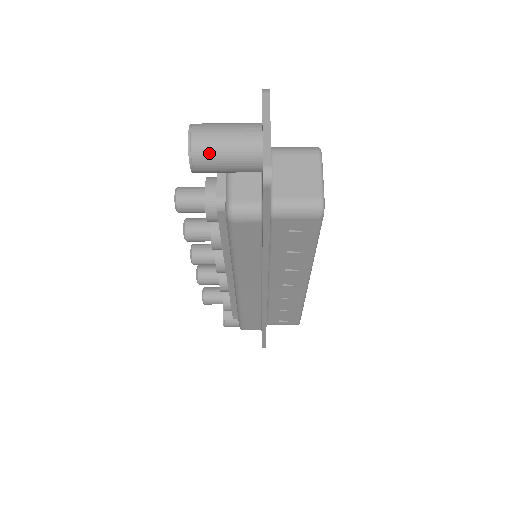
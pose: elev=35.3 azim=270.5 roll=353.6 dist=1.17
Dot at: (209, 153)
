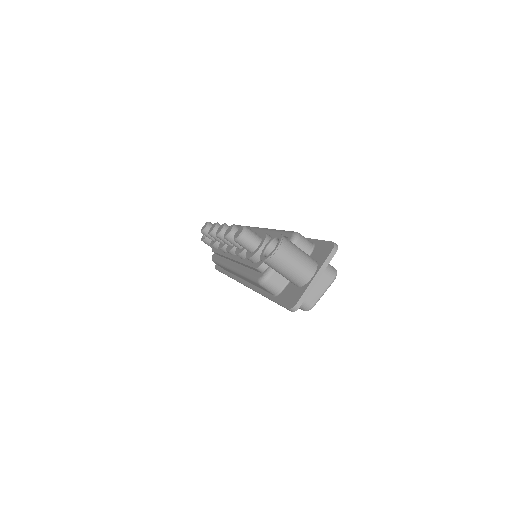
Dot at: (277, 266)
